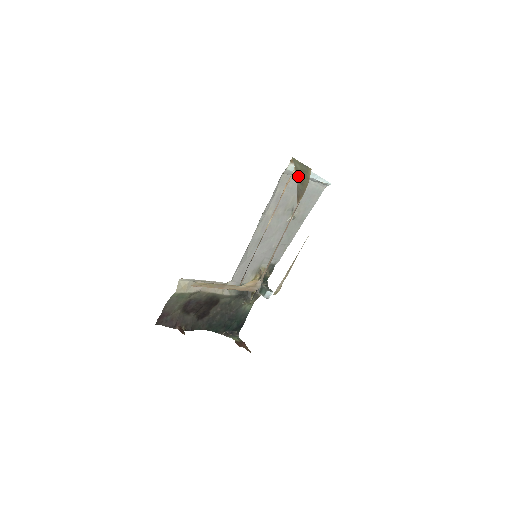
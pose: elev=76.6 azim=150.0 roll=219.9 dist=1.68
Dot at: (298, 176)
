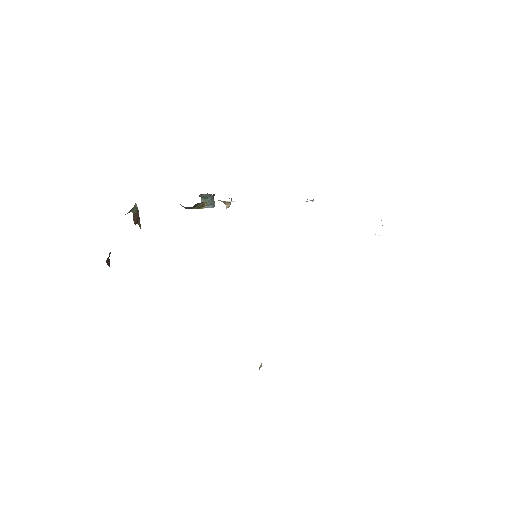
Dot at: occluded
